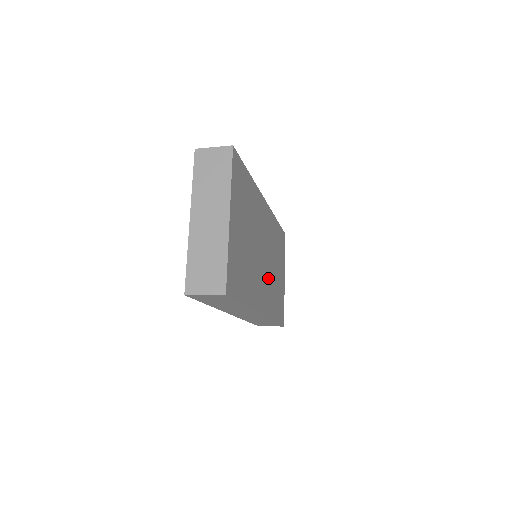
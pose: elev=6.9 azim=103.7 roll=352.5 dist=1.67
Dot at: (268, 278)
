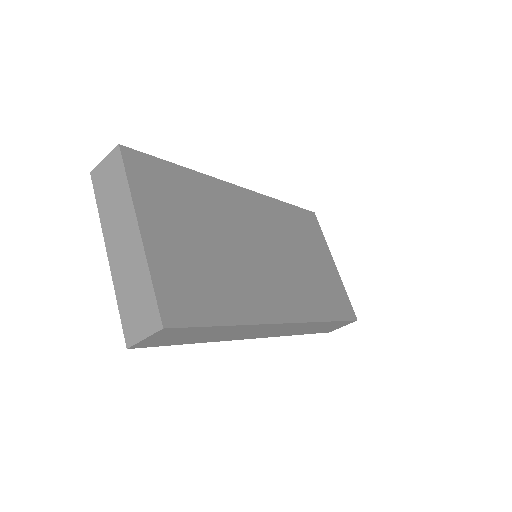
Dot at: (287, 275)
